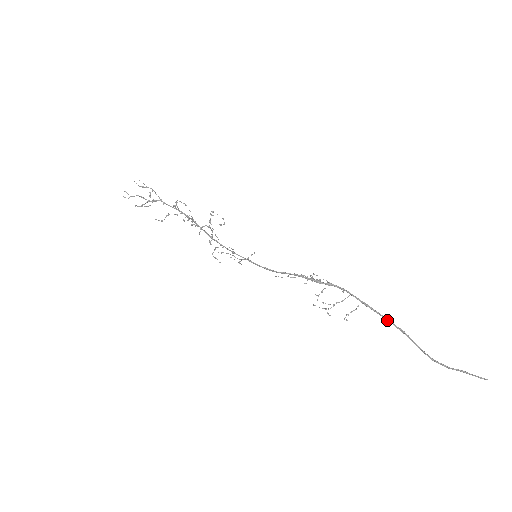
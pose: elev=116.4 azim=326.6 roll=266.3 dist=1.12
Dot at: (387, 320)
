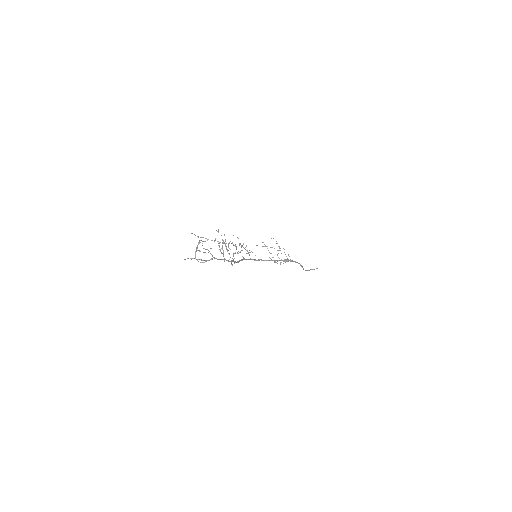
Dot at: occluded
